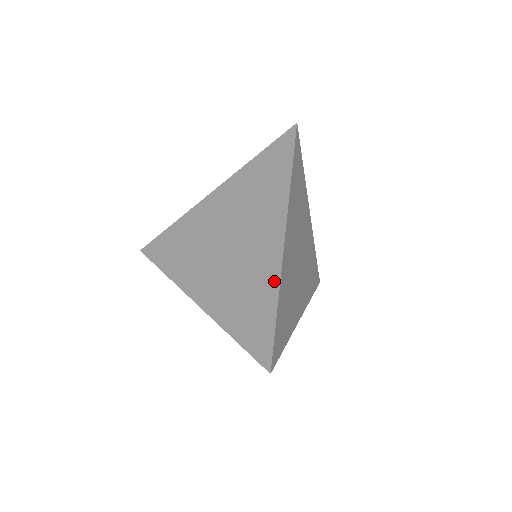
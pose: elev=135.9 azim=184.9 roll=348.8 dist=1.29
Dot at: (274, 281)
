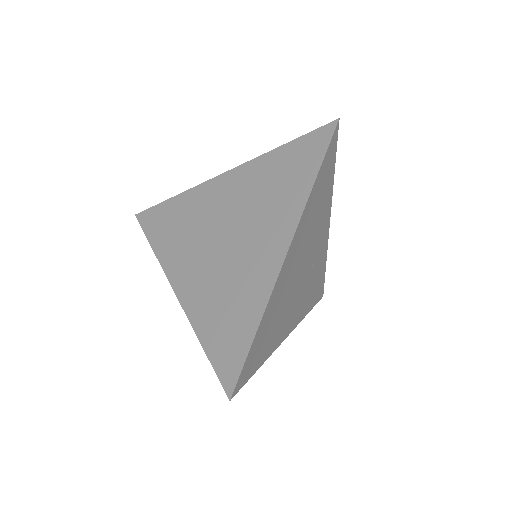
Dot at: (263, 296)
